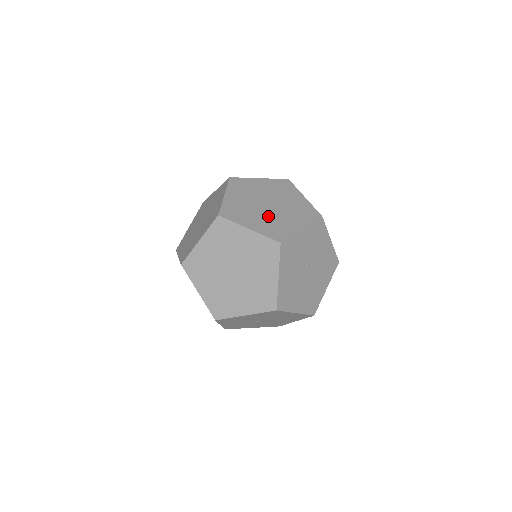
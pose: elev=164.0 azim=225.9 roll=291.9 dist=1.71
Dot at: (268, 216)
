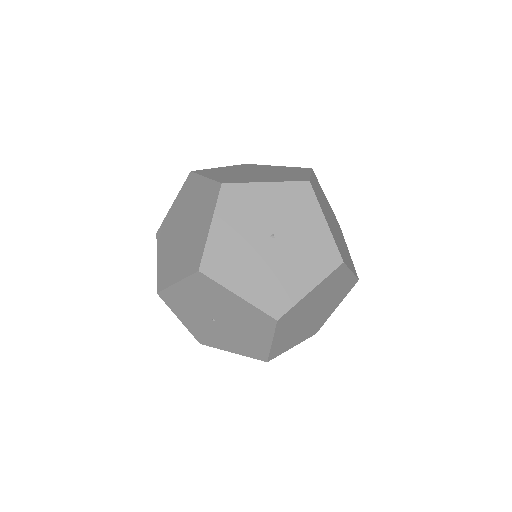
Dot at: (241, 175)
